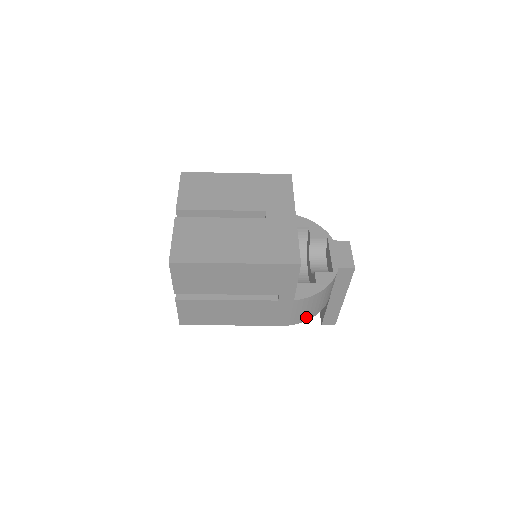
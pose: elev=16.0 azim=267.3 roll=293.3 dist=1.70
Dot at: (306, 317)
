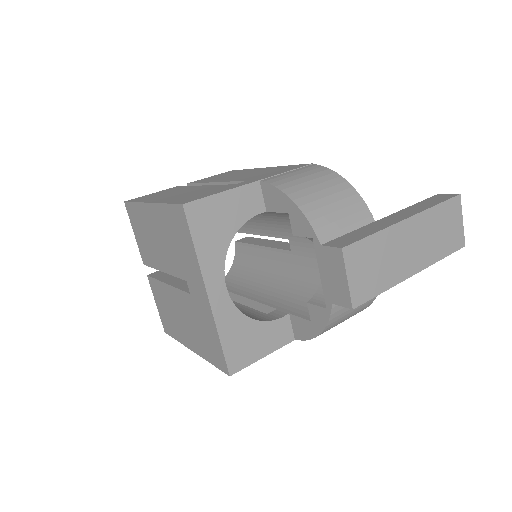
Dot at: occluded
